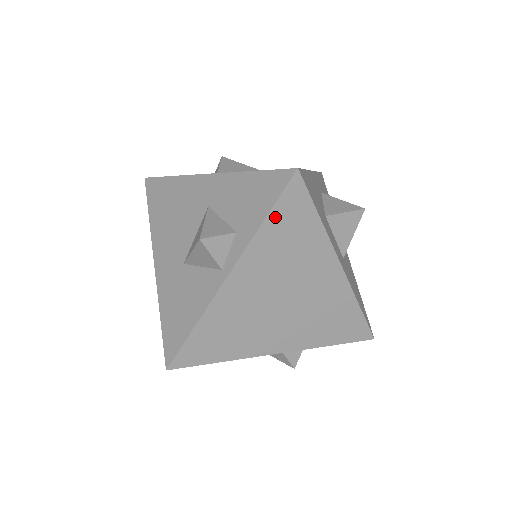
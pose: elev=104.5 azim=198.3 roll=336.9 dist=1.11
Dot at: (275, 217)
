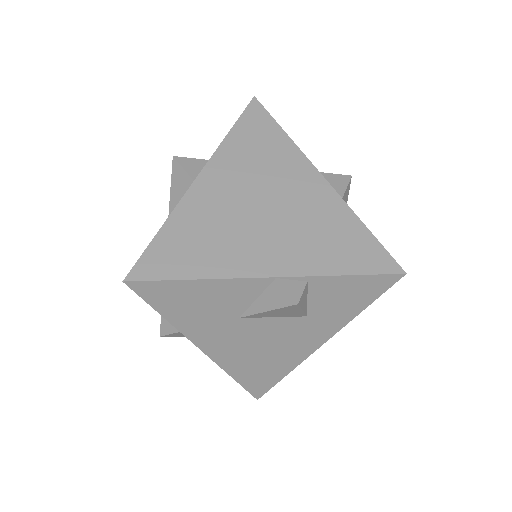
Dot at: (240, 129)
